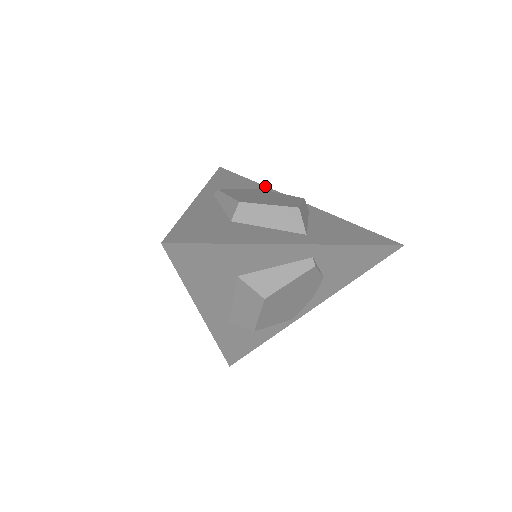
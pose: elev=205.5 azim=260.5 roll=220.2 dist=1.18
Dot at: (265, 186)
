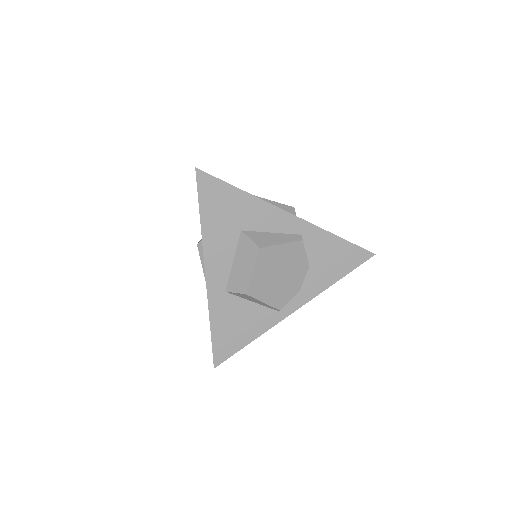
Dot at: occluded
